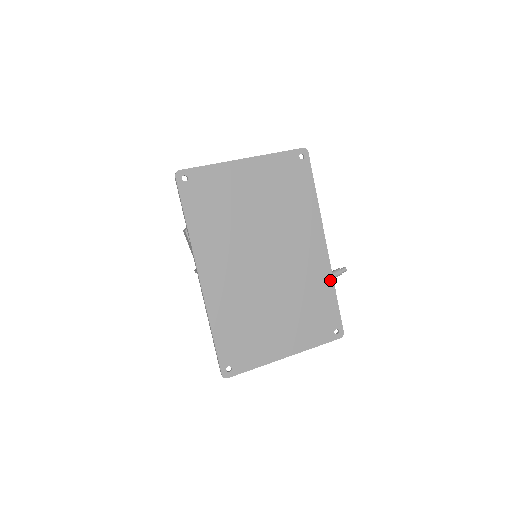
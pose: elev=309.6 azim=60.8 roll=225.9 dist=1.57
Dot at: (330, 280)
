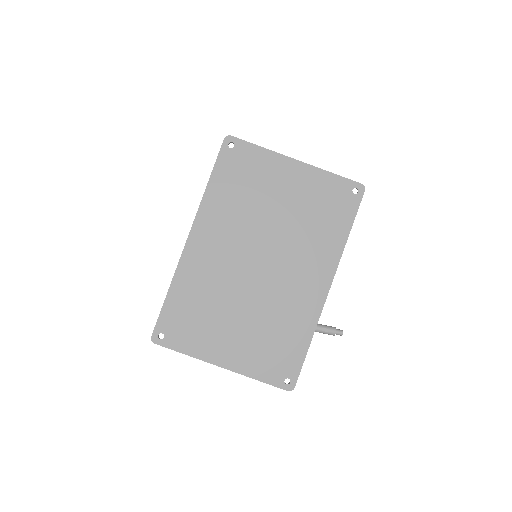
Dot at: (312, 325)
